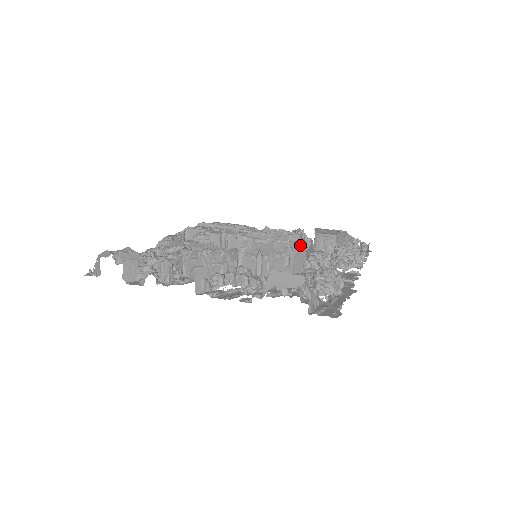
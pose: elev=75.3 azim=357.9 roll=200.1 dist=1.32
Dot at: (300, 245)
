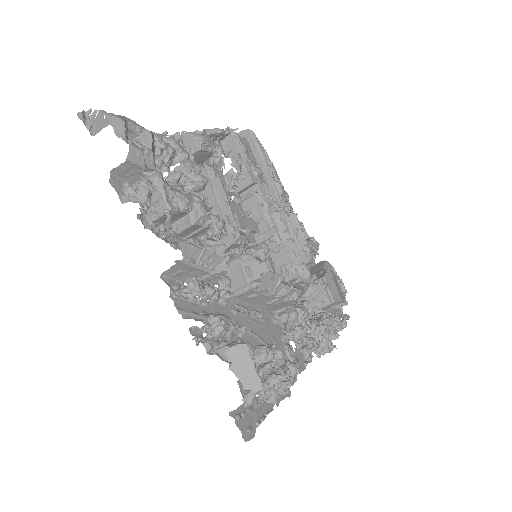
Dot at: (298, 298)
